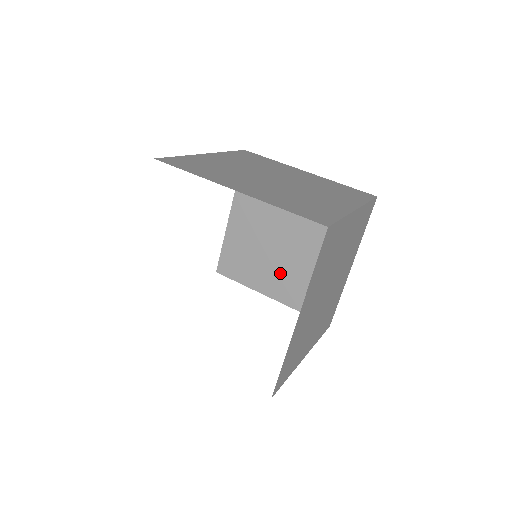
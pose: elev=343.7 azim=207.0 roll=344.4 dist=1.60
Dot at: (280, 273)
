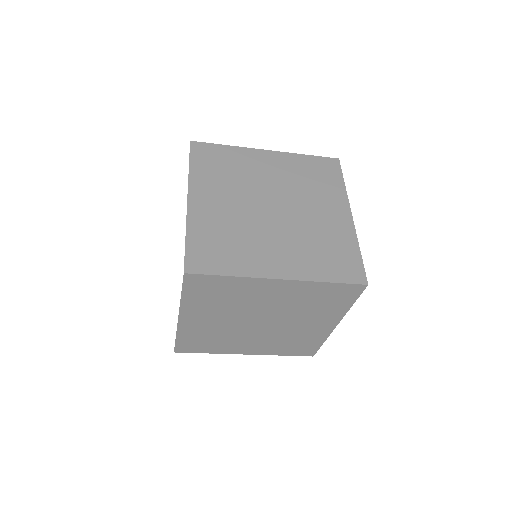
Dot at: occluded
